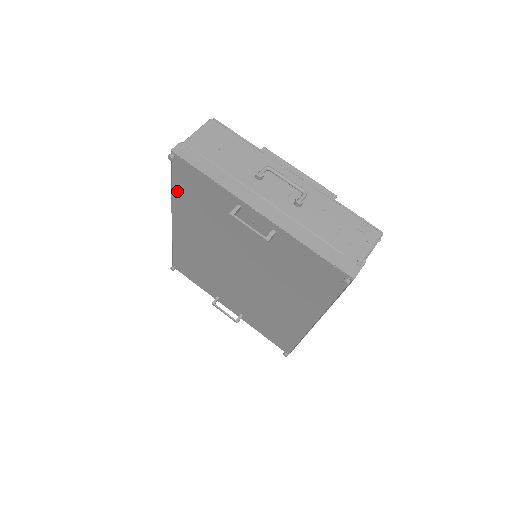
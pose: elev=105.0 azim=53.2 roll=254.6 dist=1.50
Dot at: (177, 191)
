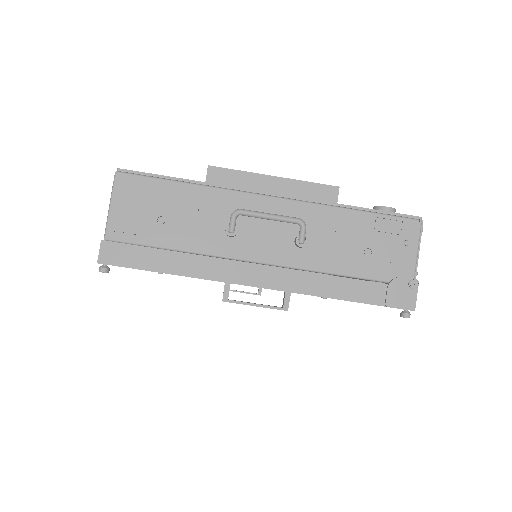
Dot at: occluded
